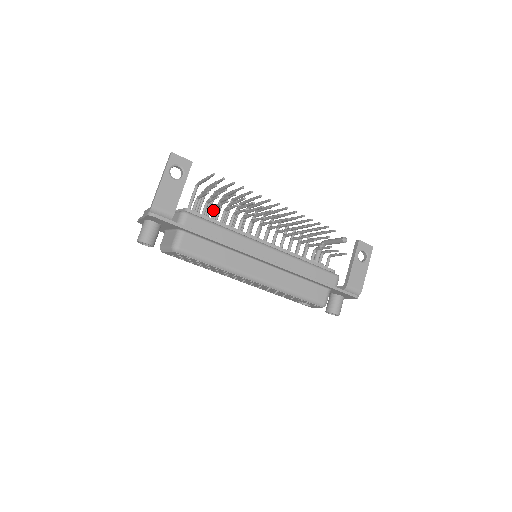
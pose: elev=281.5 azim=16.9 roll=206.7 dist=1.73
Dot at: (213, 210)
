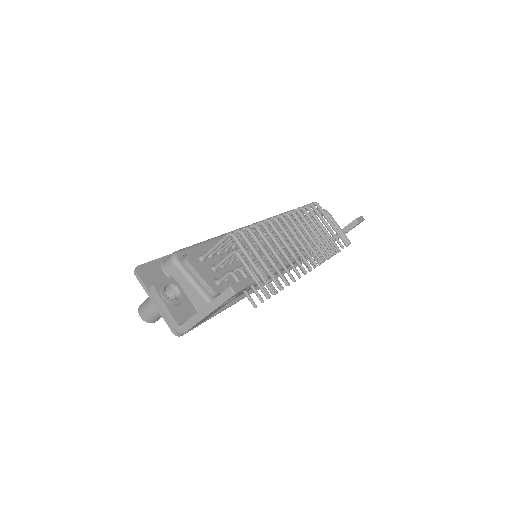
Dot at: occluded
